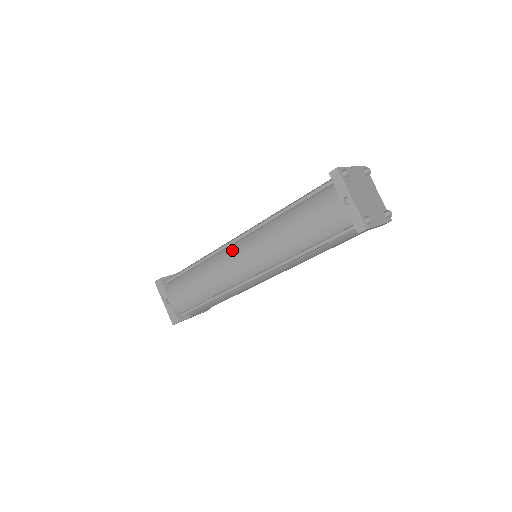
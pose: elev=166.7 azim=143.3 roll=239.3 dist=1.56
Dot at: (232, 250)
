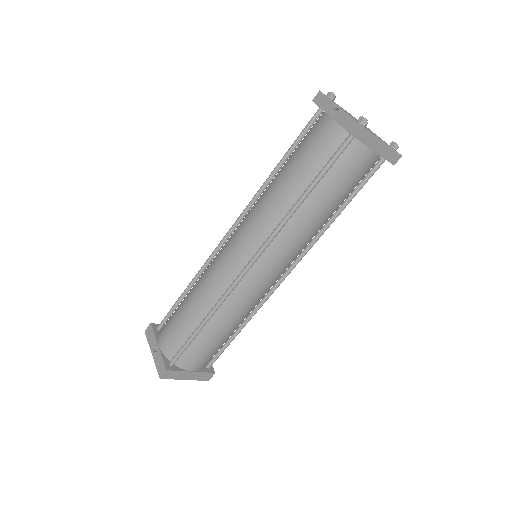
Dot at: (225, 244)
